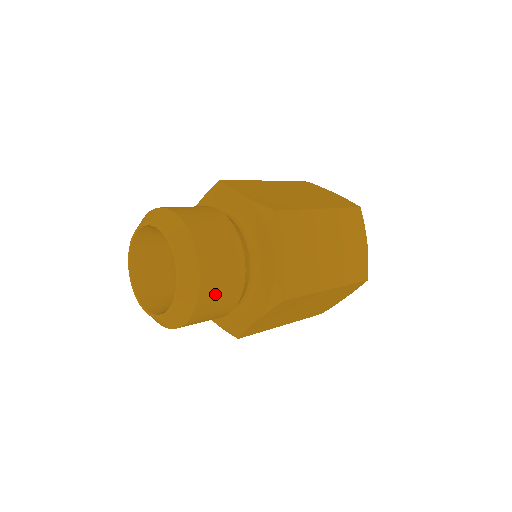
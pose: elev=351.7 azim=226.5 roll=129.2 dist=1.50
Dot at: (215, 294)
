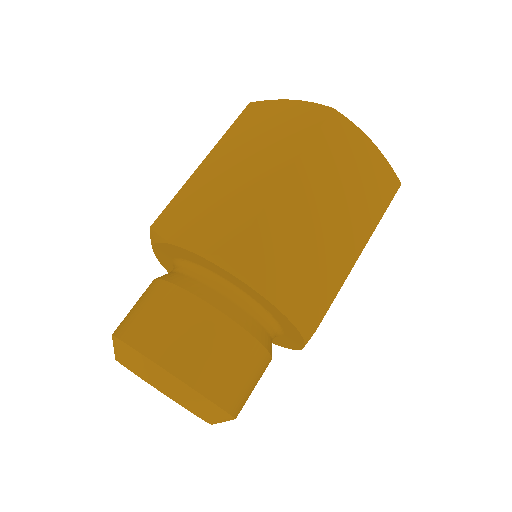
Dot at: occluded
